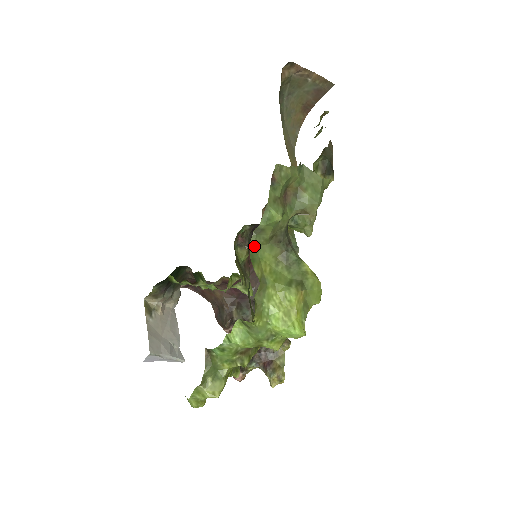
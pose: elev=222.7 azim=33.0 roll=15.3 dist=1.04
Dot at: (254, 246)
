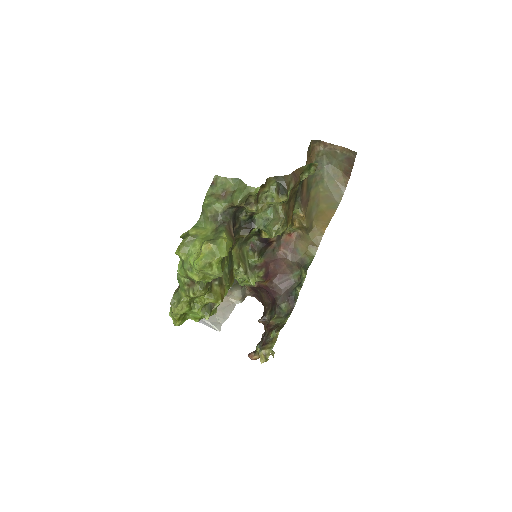
Dot at: (202, 221)
